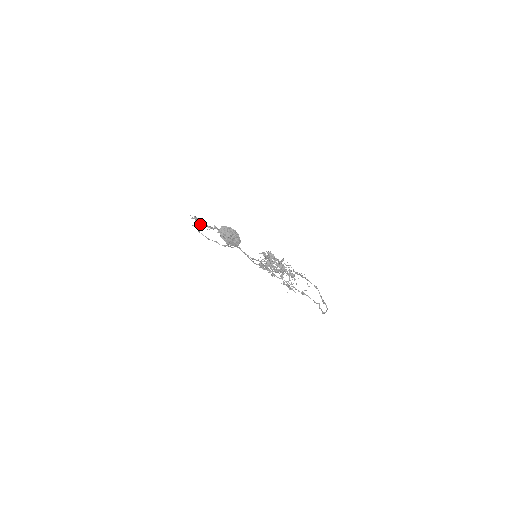
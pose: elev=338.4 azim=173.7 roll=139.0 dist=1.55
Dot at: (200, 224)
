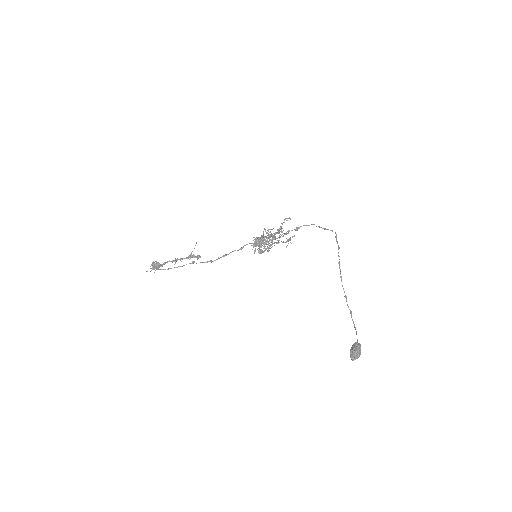
Dot at: (159, 266)
